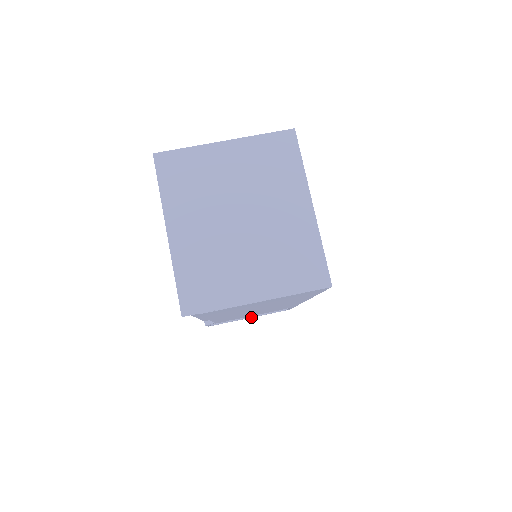
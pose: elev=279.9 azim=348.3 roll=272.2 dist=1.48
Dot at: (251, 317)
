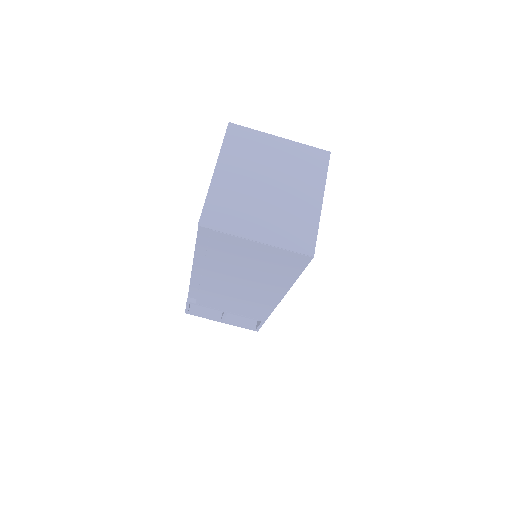
Dot at: (224, 322)
